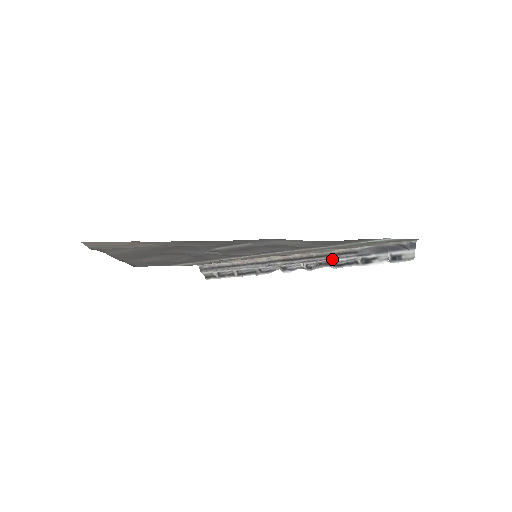
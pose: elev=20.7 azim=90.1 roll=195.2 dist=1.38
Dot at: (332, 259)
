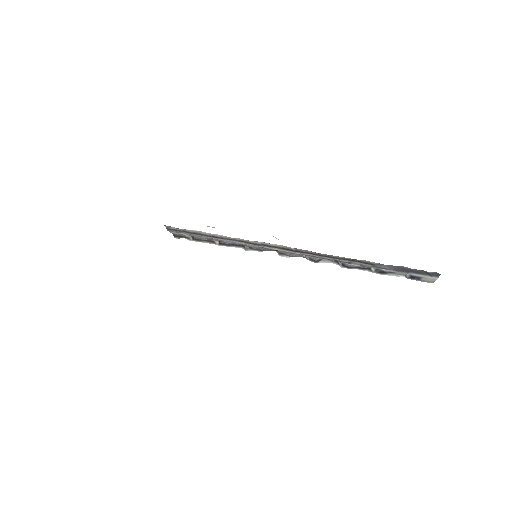
Dot at: (343, 262)
